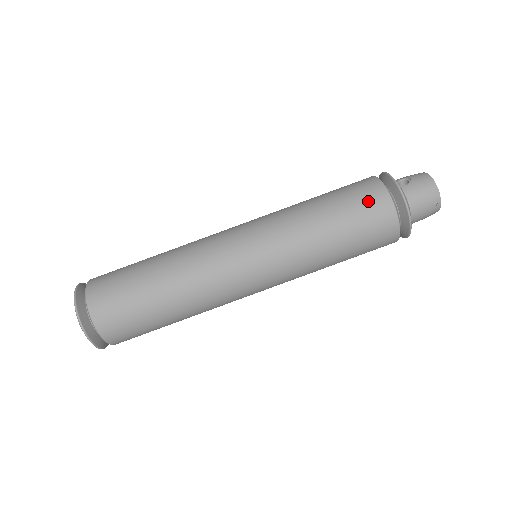
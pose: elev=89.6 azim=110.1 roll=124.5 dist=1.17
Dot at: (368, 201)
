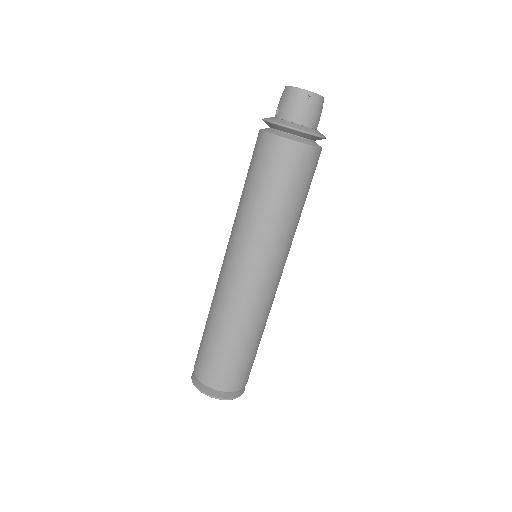
Dot at: (262, 153)
